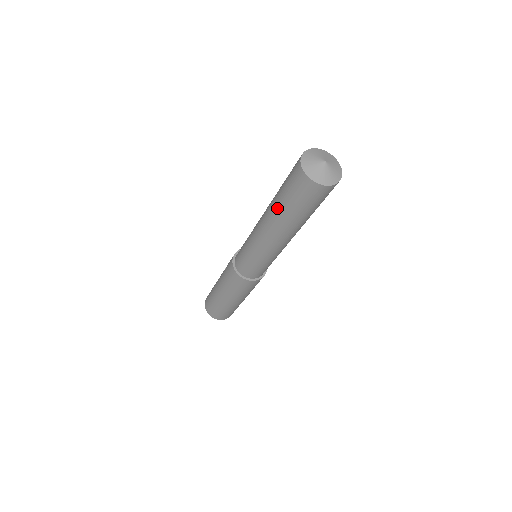
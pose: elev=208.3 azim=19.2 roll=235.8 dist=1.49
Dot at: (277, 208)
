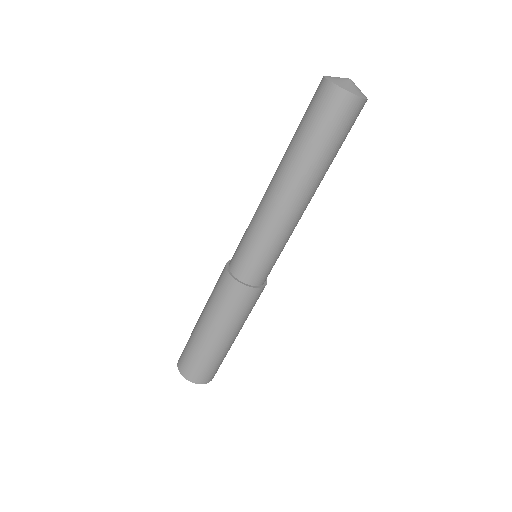
Dot at: (296, 151)
